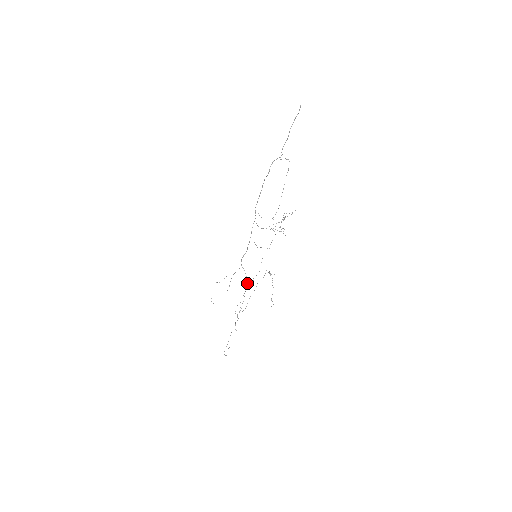
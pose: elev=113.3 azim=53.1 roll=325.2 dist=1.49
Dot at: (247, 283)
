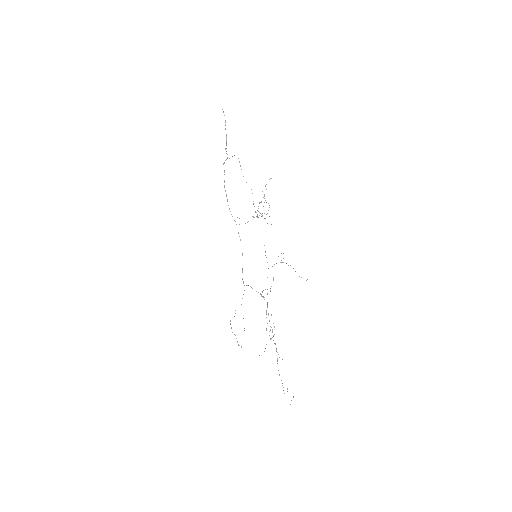
Dot at: (261, 296)
